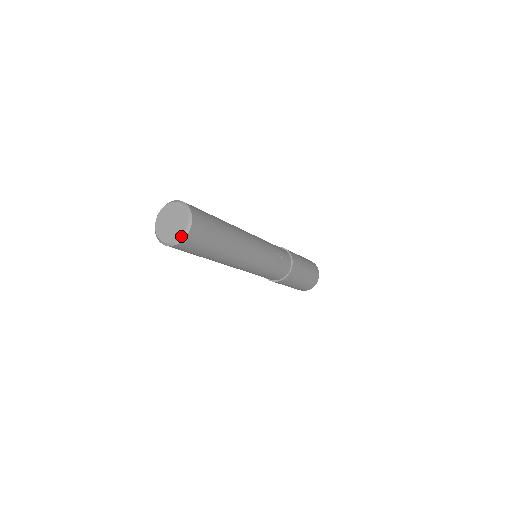
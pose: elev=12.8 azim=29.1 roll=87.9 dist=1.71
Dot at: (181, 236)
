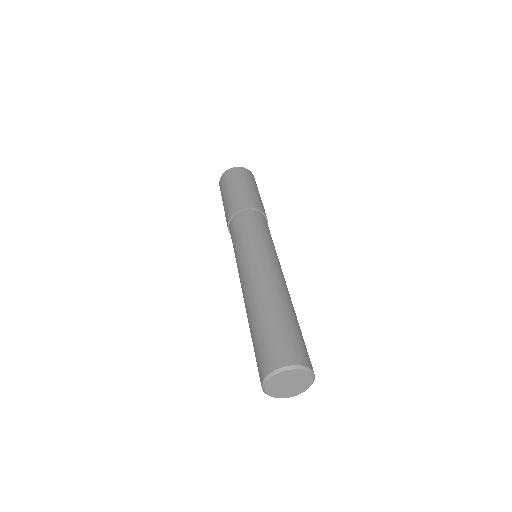
Dot at: occluded
